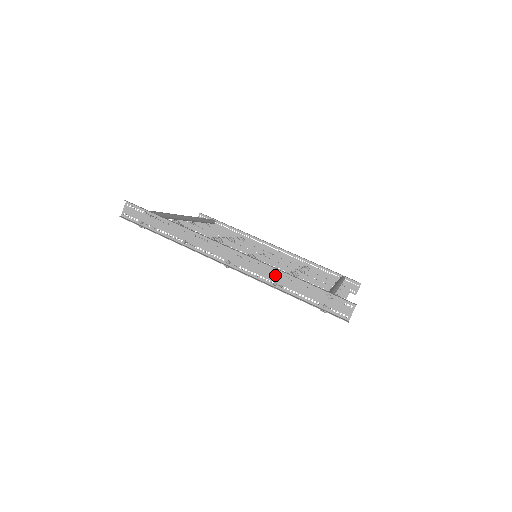
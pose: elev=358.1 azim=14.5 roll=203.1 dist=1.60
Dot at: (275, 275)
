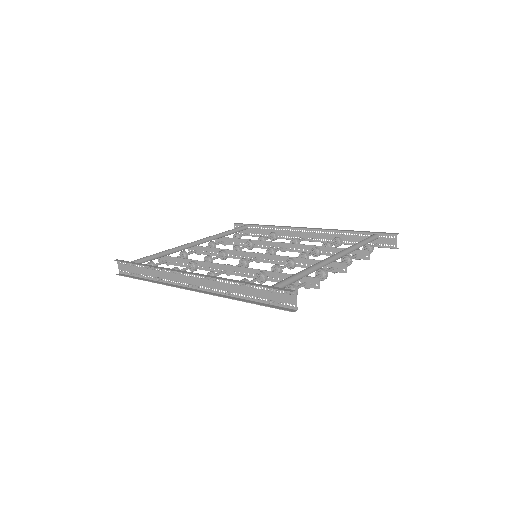
Dot at: (225, 285)
